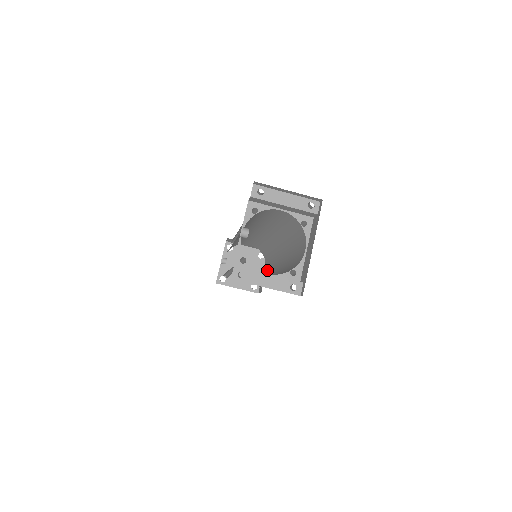
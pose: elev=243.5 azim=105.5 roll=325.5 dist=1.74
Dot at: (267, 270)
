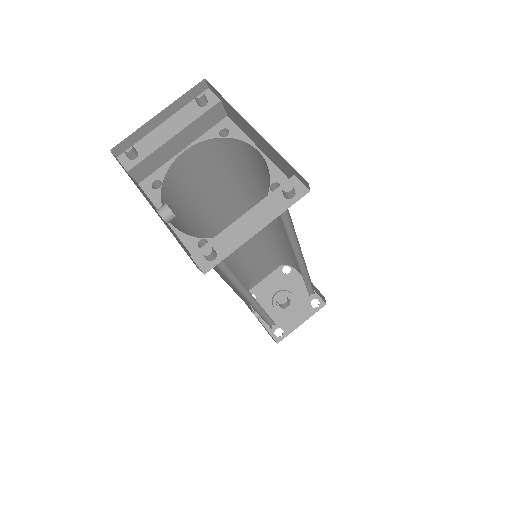
Dot at: occluded
